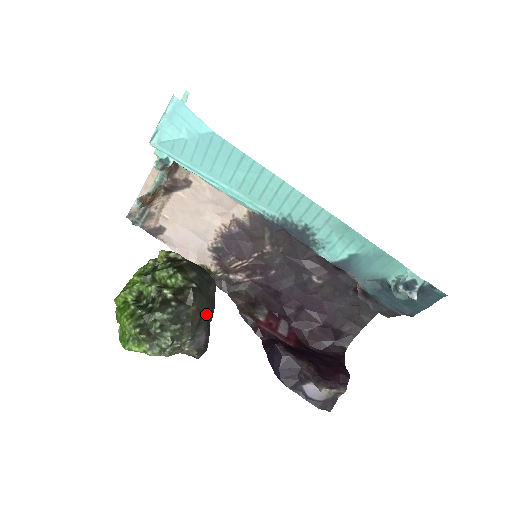
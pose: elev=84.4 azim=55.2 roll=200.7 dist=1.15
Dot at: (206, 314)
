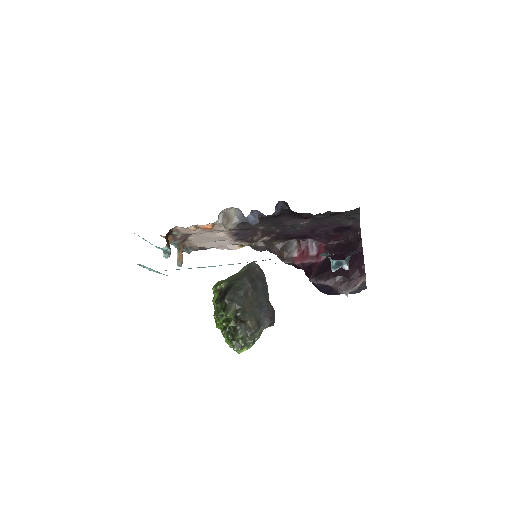
Dot at: (258, 309)
